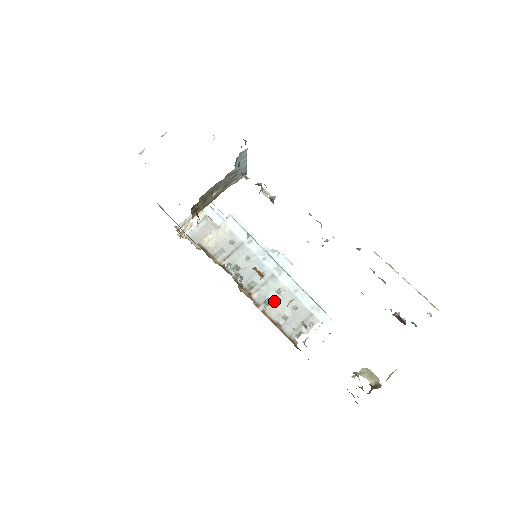
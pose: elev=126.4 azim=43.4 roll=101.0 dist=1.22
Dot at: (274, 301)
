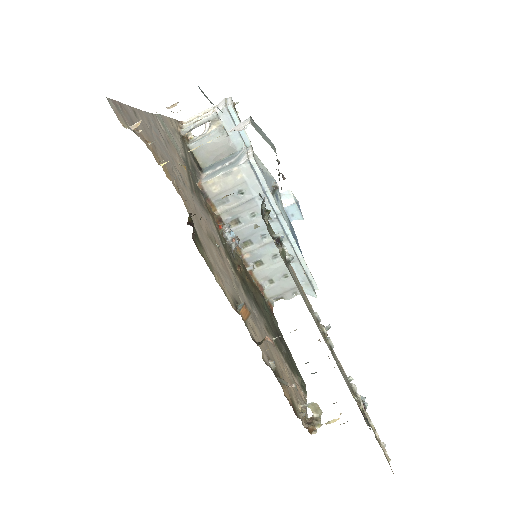
Dot at: (266, 265)
